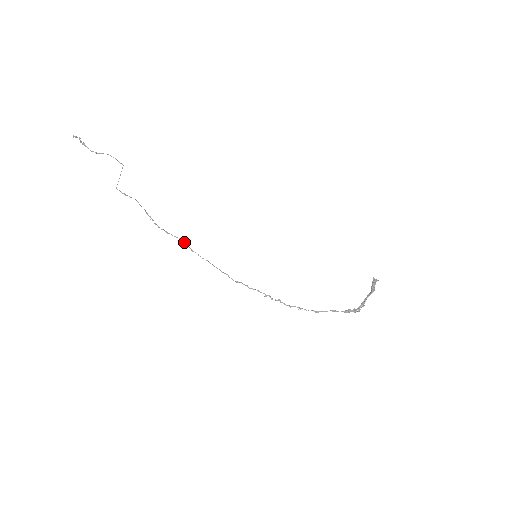
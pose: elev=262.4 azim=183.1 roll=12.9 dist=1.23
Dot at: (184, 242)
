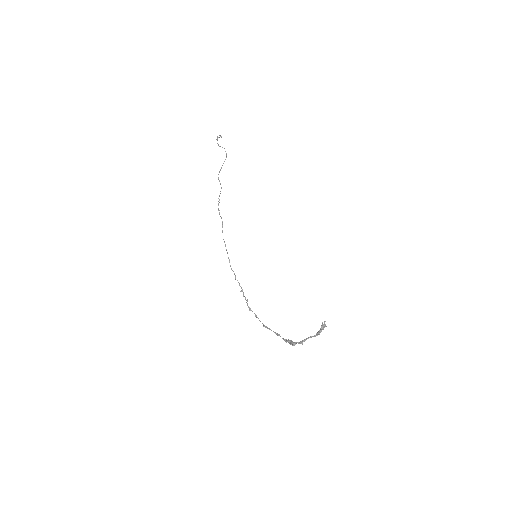
Dot at: (222, 223)
